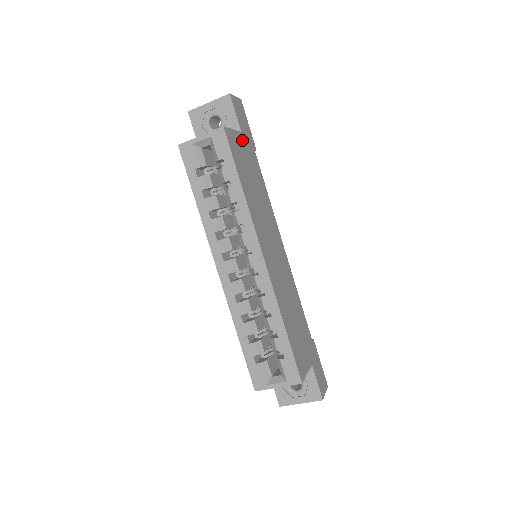
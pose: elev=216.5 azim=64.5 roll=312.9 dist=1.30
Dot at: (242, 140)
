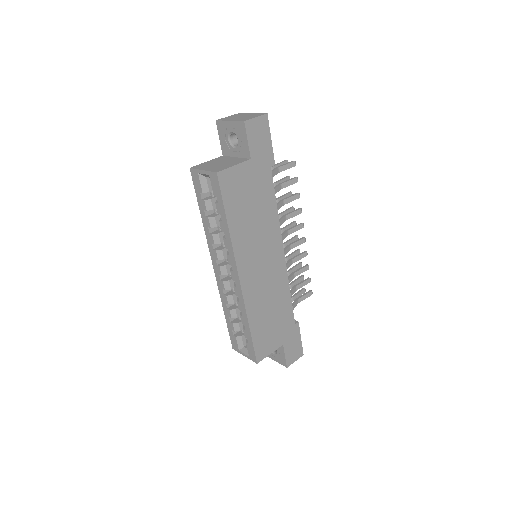
Dot at: (249, 168)
